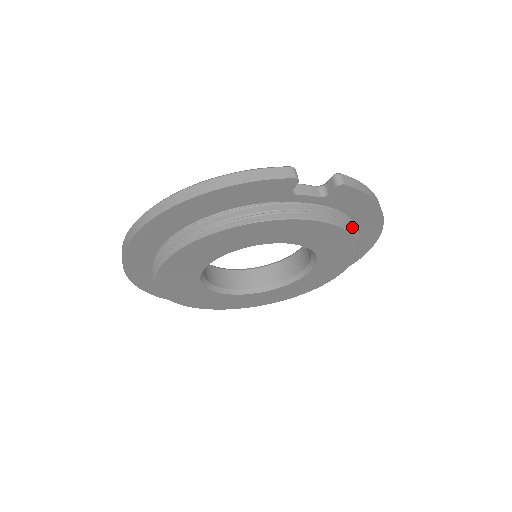
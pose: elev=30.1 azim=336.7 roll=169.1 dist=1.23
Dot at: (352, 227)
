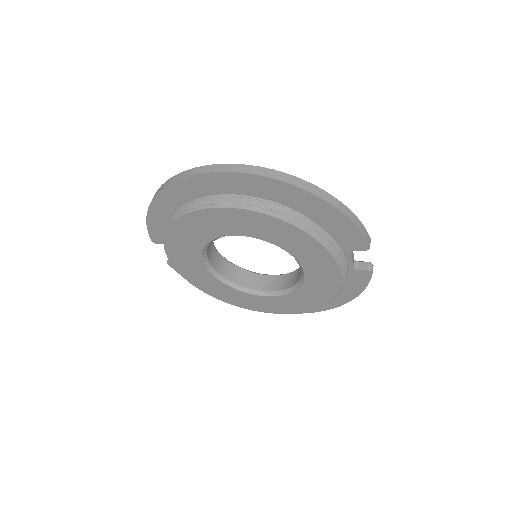
Dot at: occluded
